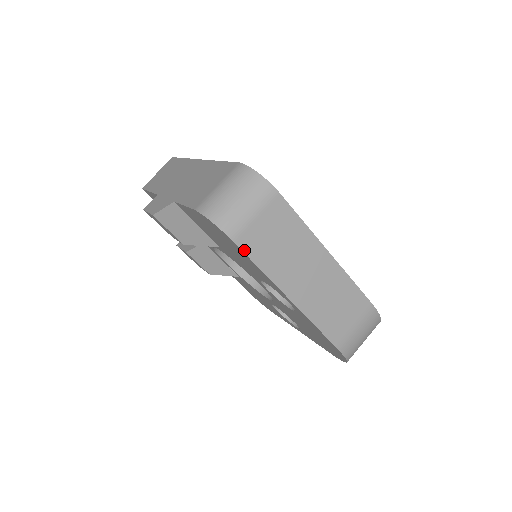
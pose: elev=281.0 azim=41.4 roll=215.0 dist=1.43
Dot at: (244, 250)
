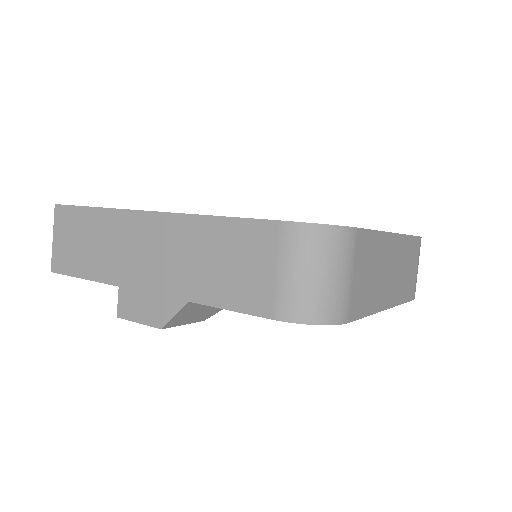
Dot at: (355, 318)
